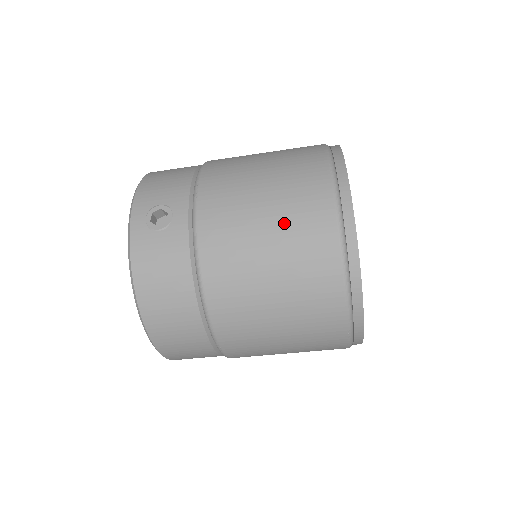
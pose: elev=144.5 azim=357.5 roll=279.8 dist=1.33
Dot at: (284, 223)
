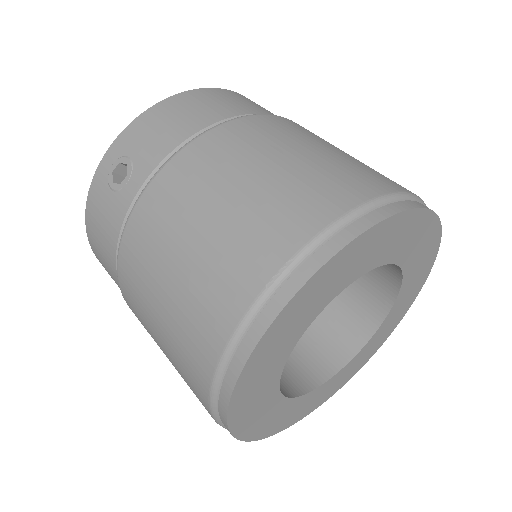
Dot at: (186, 290)
